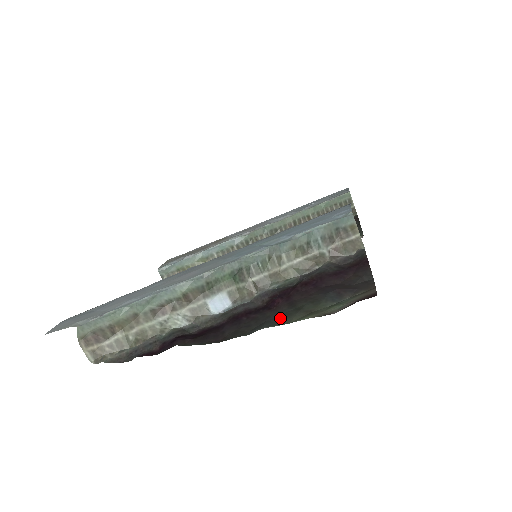
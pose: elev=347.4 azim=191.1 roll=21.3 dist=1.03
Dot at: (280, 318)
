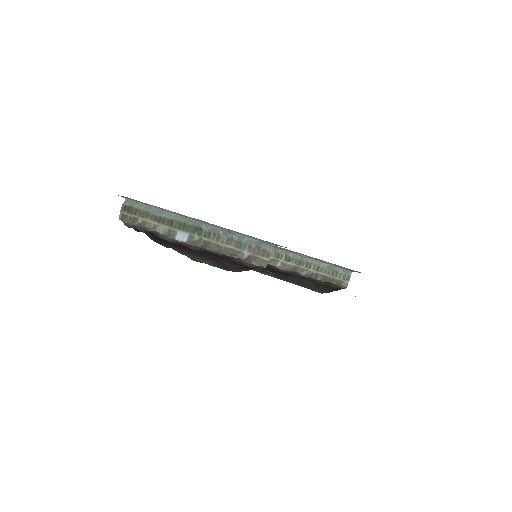
Dot at: (184, 252)
